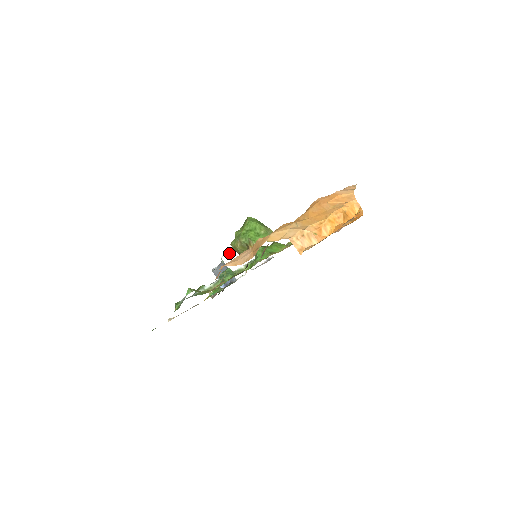
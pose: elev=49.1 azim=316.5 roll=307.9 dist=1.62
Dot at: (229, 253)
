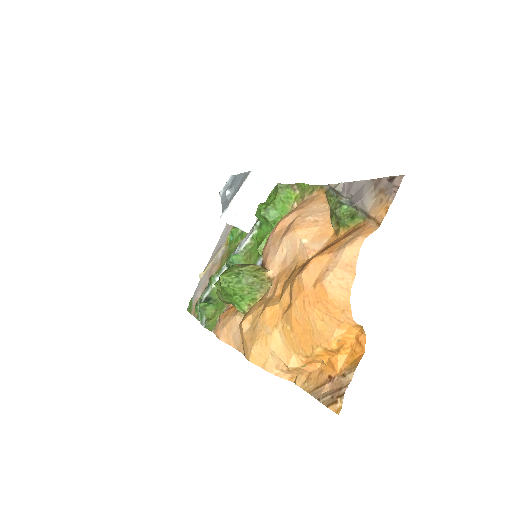
Dot at: (226, 210)
